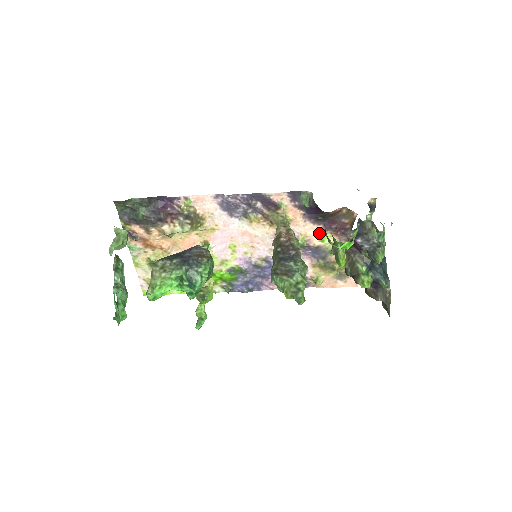
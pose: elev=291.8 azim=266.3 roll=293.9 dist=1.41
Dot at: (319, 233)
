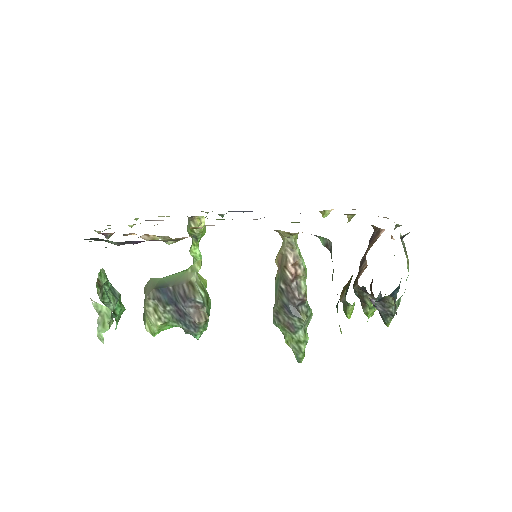
Dot at: occluded
